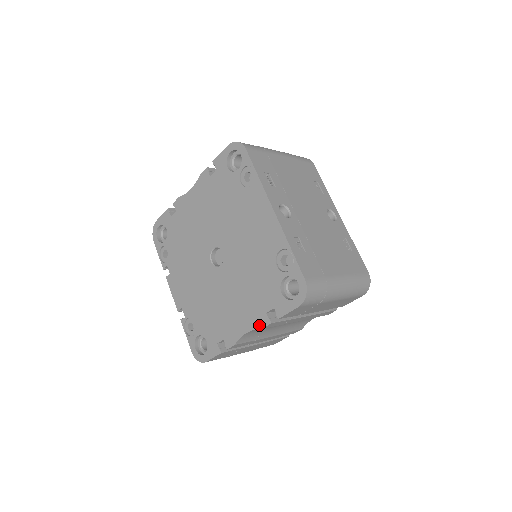
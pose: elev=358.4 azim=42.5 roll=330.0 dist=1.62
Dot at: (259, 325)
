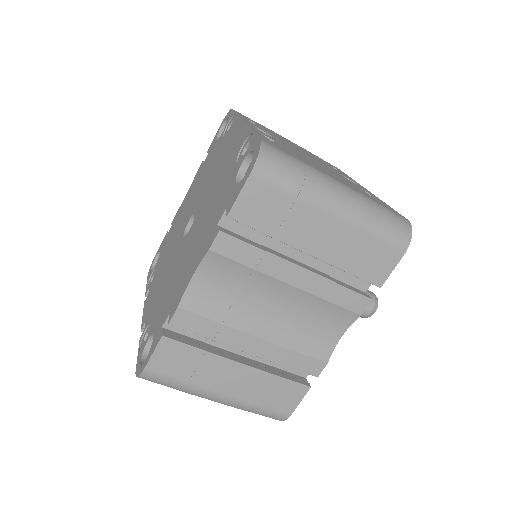
Dot at: (207, 248)
